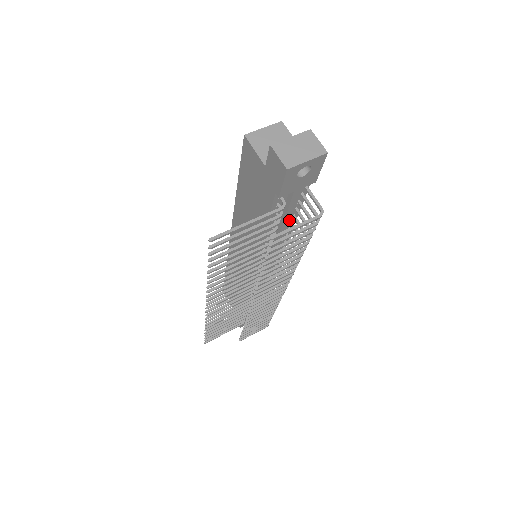
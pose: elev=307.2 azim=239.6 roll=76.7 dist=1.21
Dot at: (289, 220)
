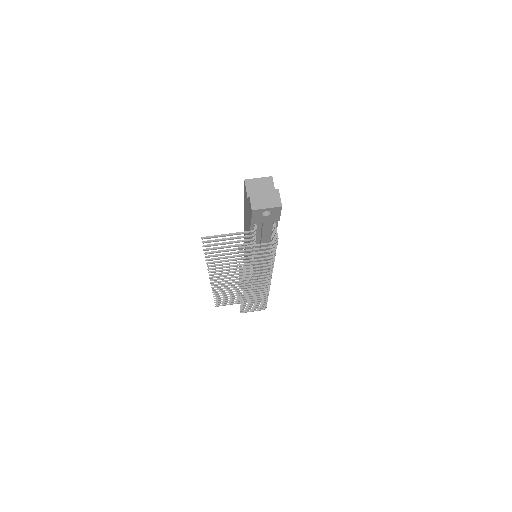
Dot at: (269, 239)
